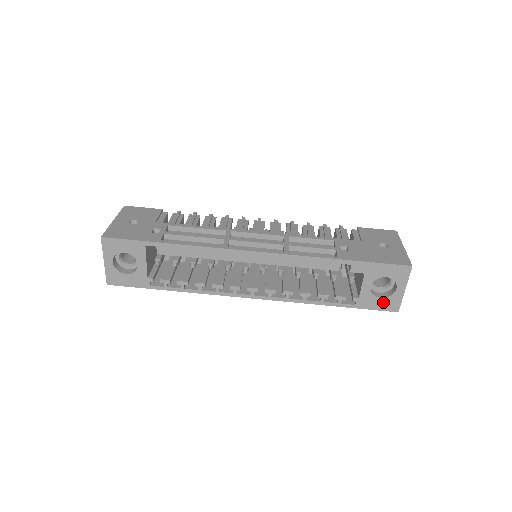
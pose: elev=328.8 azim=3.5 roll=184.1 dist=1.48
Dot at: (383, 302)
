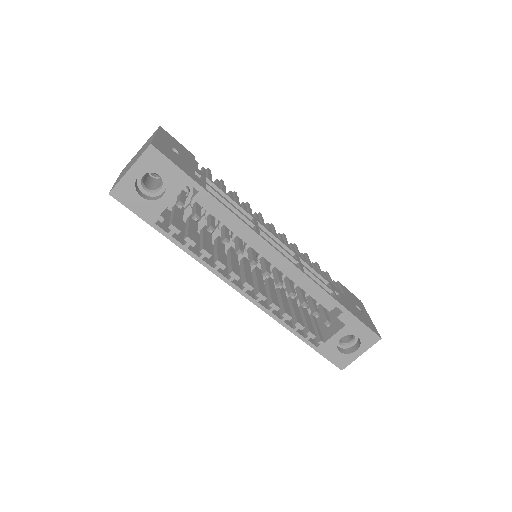
Dot at: (338, 356)
